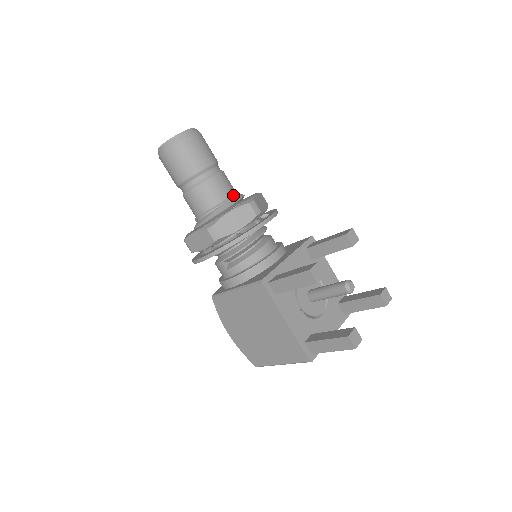
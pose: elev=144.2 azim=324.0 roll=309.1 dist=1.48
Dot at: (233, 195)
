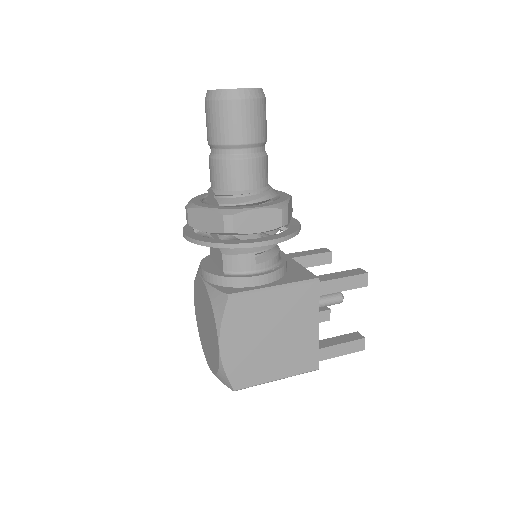
Dot at: occluded
